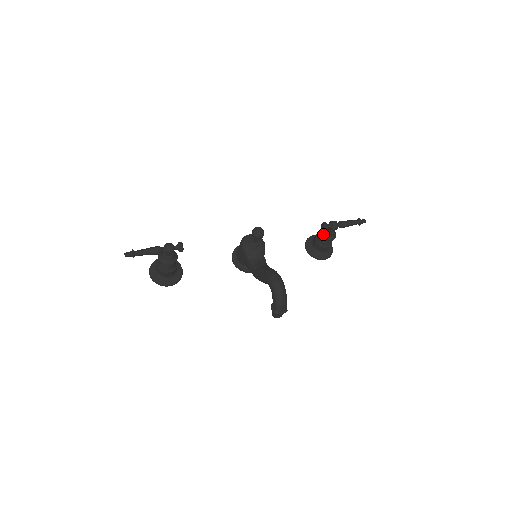
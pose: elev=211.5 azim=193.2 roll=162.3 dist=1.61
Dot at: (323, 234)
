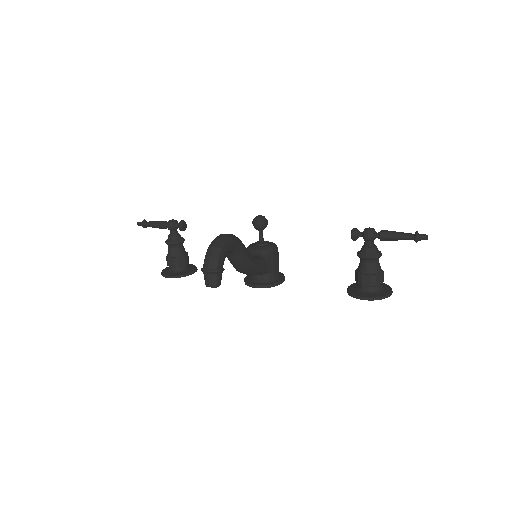
Dot at: (358, 251)
